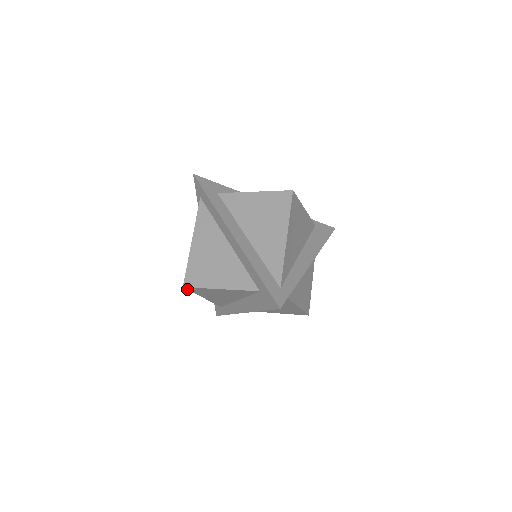
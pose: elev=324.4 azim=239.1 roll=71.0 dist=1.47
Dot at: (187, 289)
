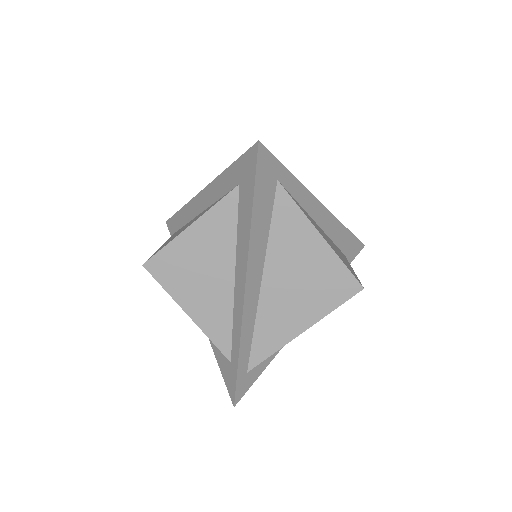
Dot at: (151, 274)
